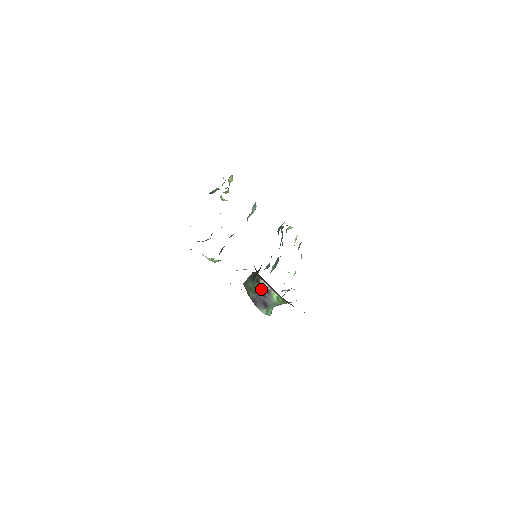
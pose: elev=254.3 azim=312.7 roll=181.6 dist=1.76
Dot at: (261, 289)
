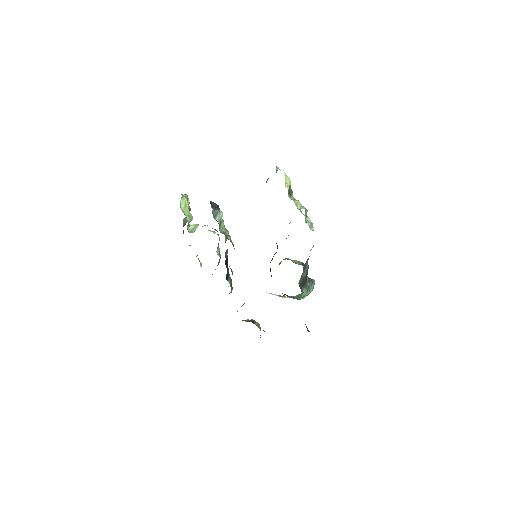
Dot at: occluded
